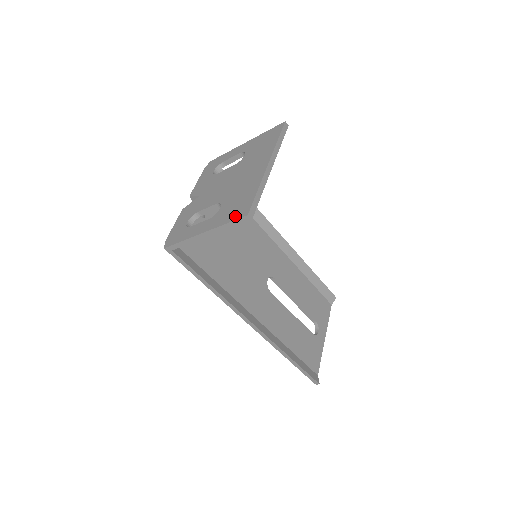
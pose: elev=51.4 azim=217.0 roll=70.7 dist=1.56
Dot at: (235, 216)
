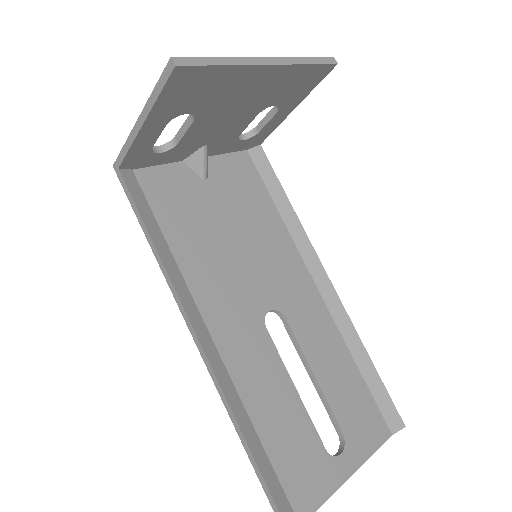
Dot at: occluded
